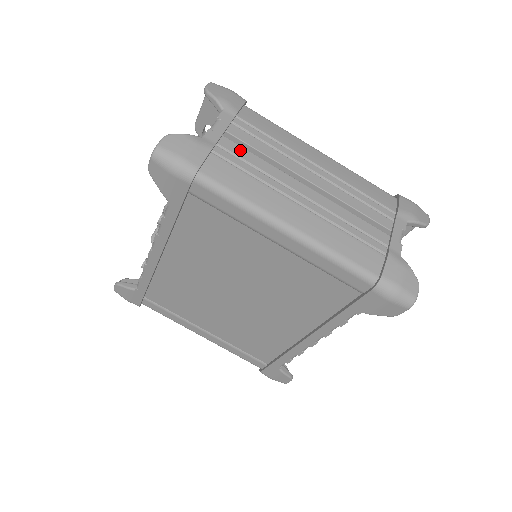
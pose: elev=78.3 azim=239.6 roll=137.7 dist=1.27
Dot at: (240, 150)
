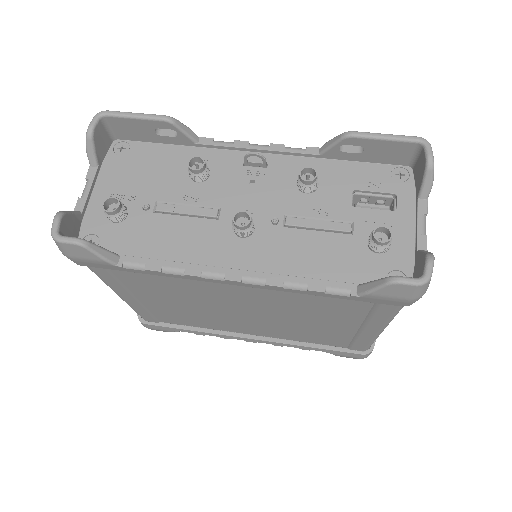
Dot at: occluded
